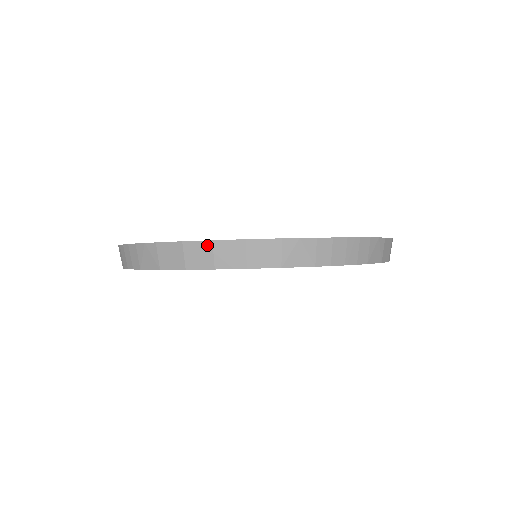
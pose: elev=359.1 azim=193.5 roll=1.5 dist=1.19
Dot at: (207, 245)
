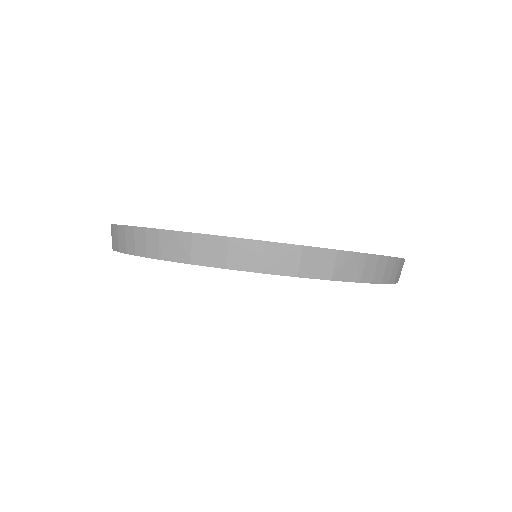
Dot at: (259, 245)
